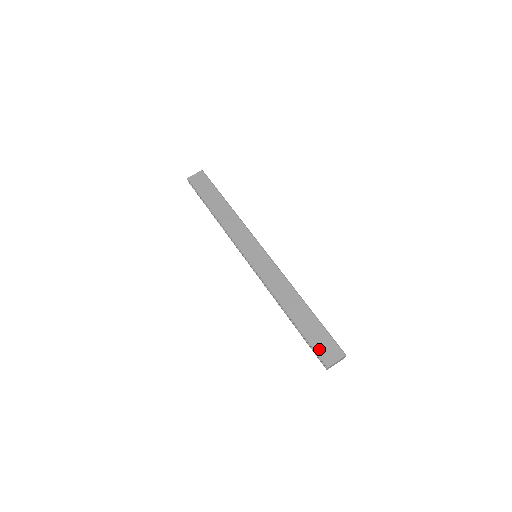
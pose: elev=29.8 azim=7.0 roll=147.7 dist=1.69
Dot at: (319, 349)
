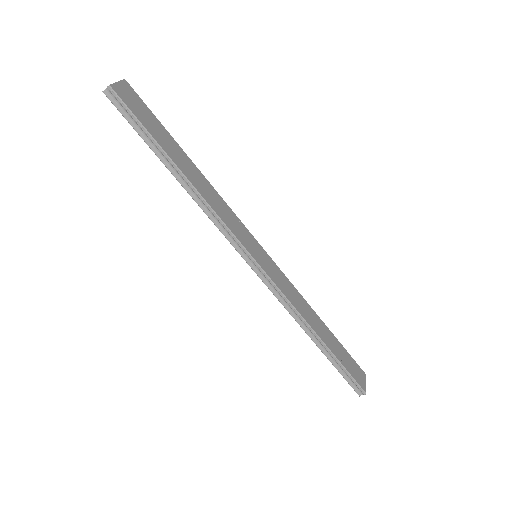
Dot at: (354, 374)
